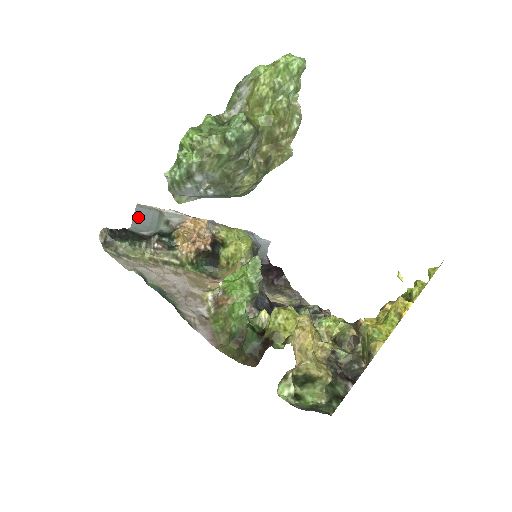
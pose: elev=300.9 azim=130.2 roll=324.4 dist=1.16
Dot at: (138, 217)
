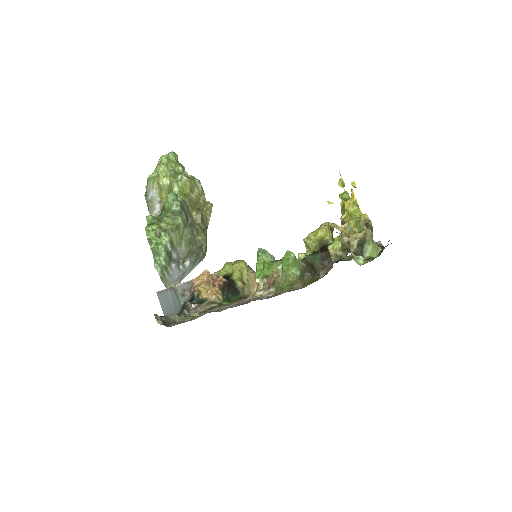
Dot at: (163, 303)
